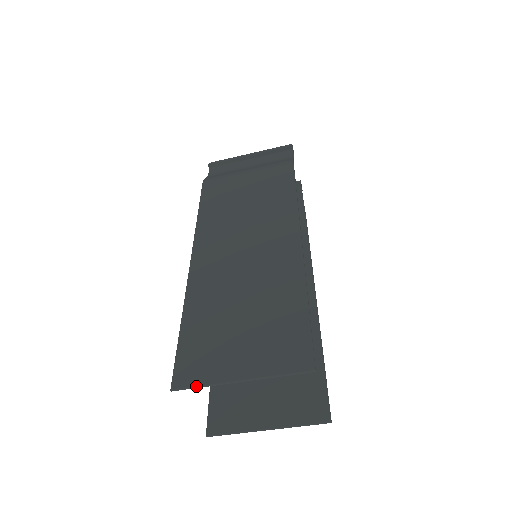
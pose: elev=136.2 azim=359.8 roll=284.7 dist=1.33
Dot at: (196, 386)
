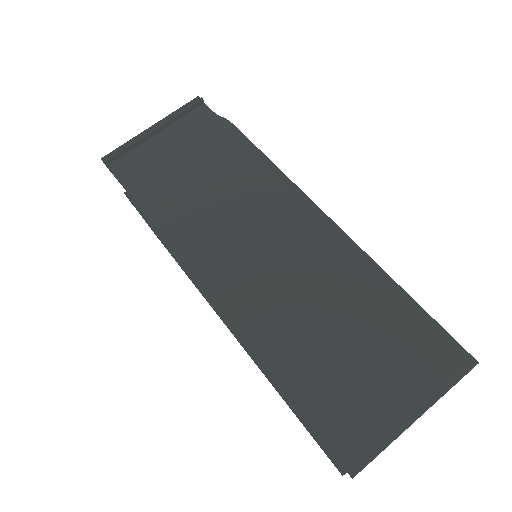
Dot at: (377, 455)
